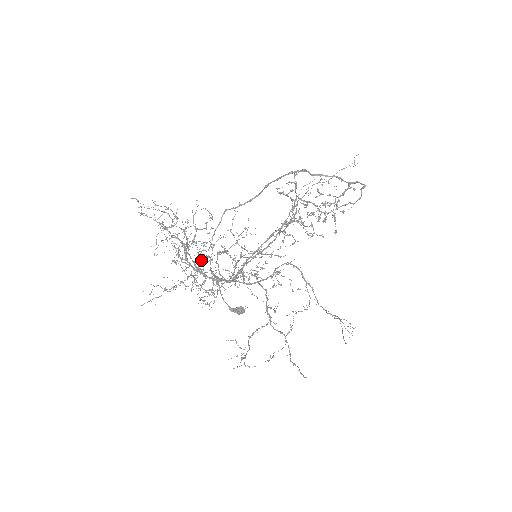
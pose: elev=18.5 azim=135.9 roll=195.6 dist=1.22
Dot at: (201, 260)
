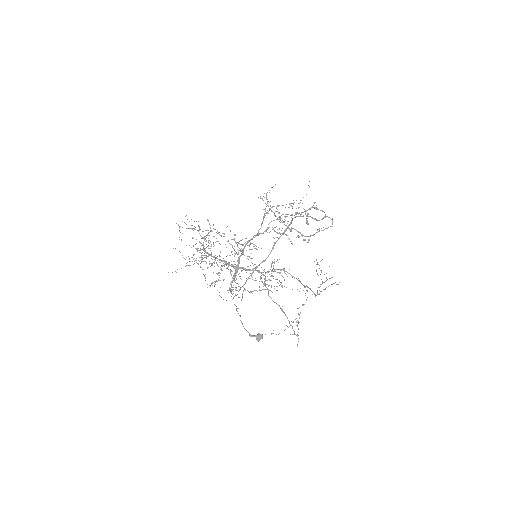
Dot at: occluded
